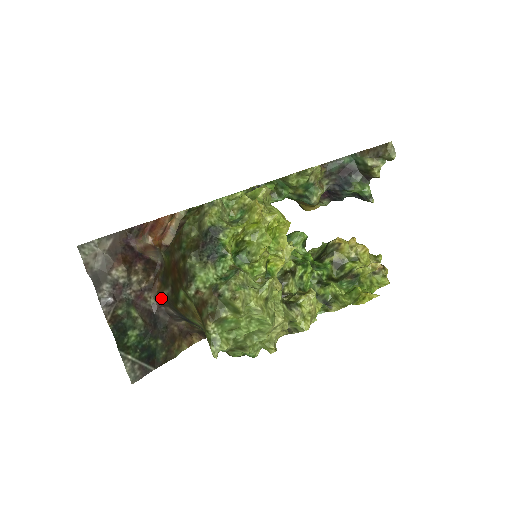
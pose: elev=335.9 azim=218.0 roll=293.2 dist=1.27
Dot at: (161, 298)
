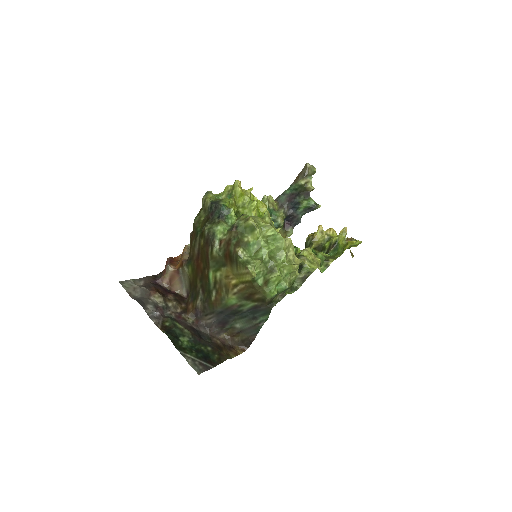
Dot at: (197, 313)
